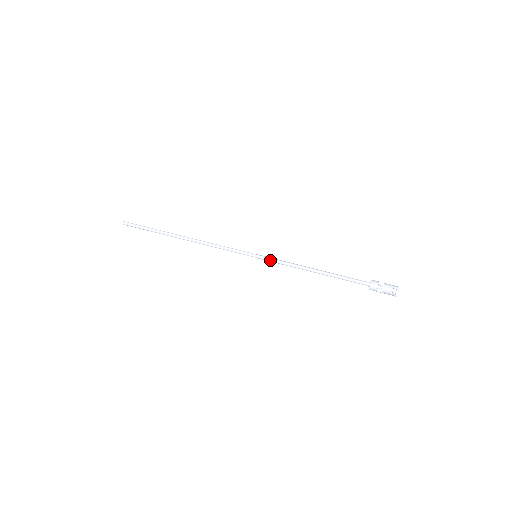
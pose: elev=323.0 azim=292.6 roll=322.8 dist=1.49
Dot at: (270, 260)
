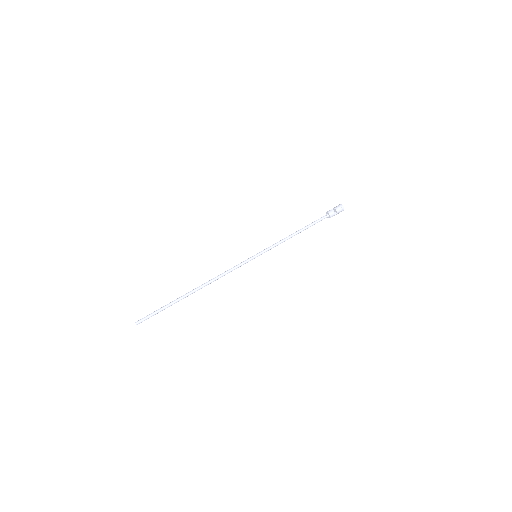
Dot at: (267, 250)
